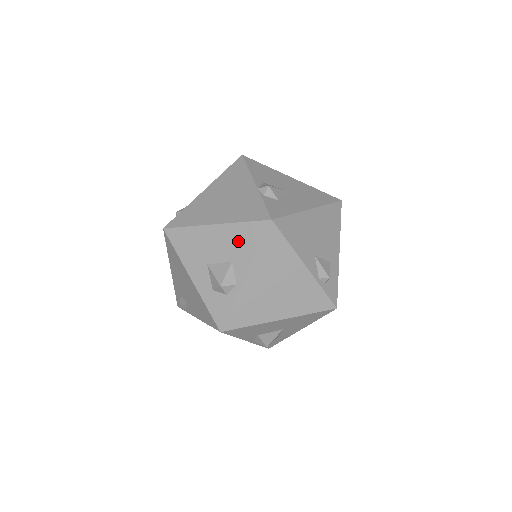
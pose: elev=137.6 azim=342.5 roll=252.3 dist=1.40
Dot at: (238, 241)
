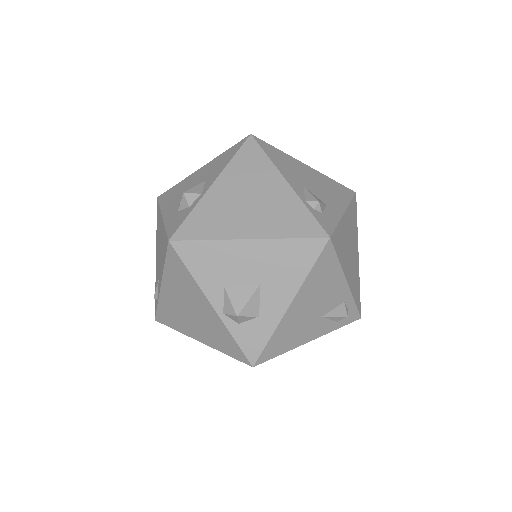
Dot at: (216, 164)
